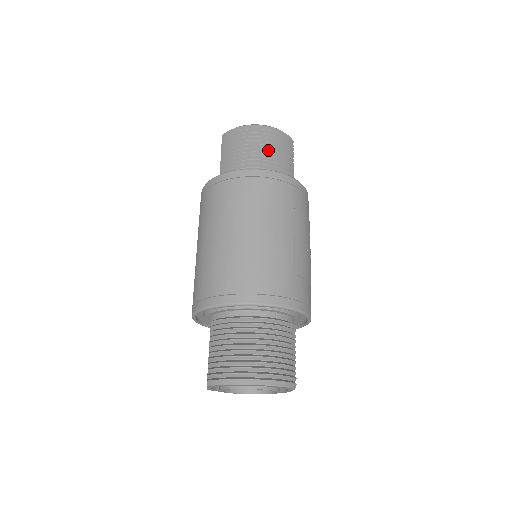
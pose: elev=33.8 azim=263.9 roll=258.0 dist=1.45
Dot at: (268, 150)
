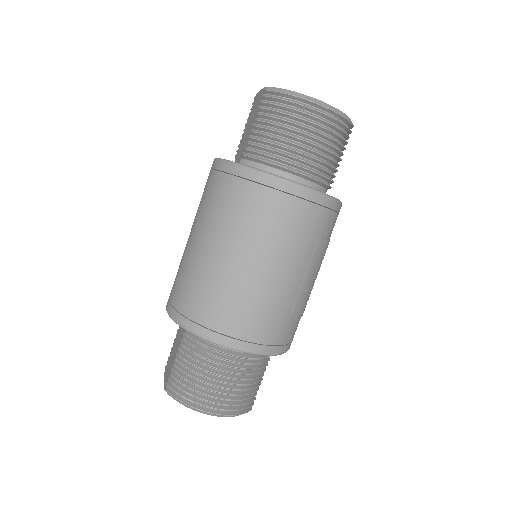
Dot at: (317, 146)
